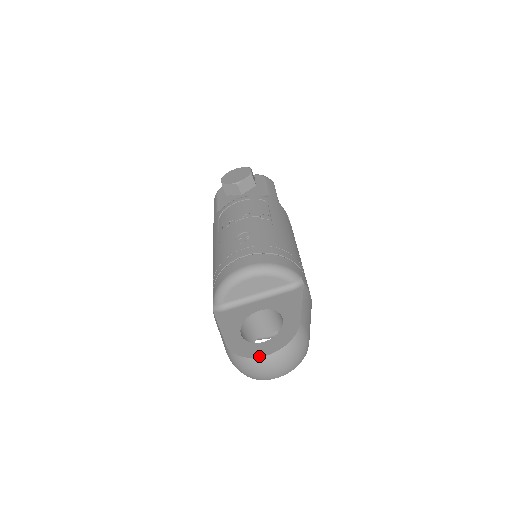
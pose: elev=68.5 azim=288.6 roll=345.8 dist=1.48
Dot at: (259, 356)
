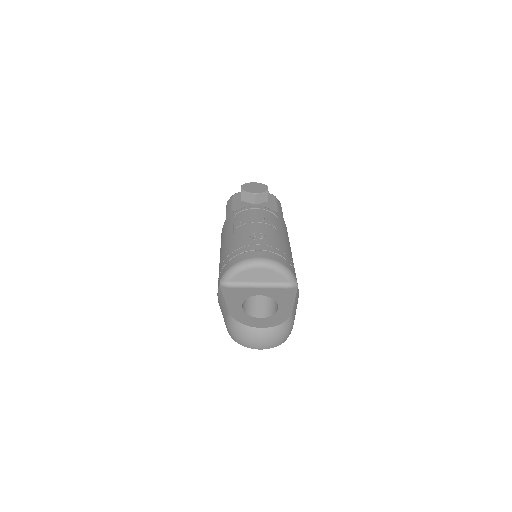
Dot at: (257, 327)
